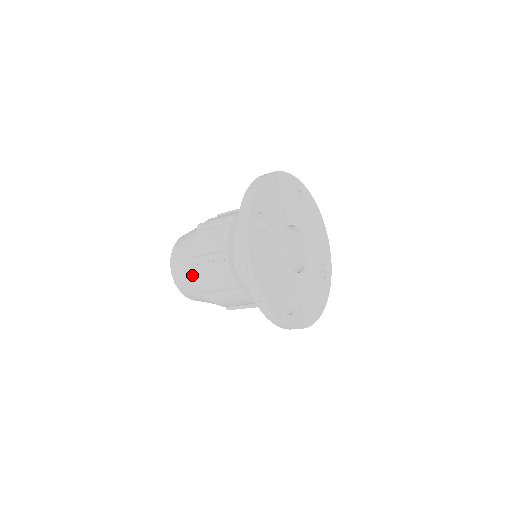
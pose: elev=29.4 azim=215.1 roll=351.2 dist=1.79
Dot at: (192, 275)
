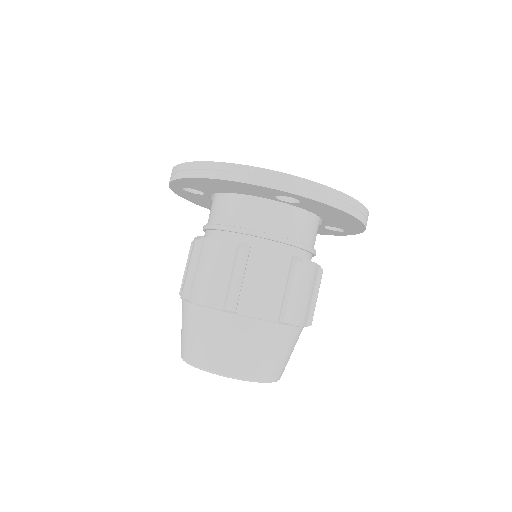
Dot at: (199, 314)
